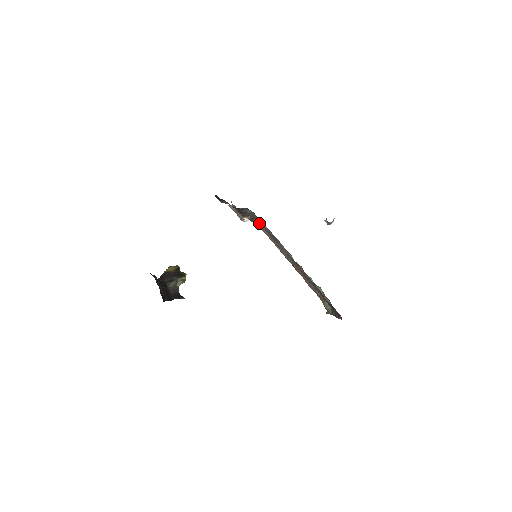
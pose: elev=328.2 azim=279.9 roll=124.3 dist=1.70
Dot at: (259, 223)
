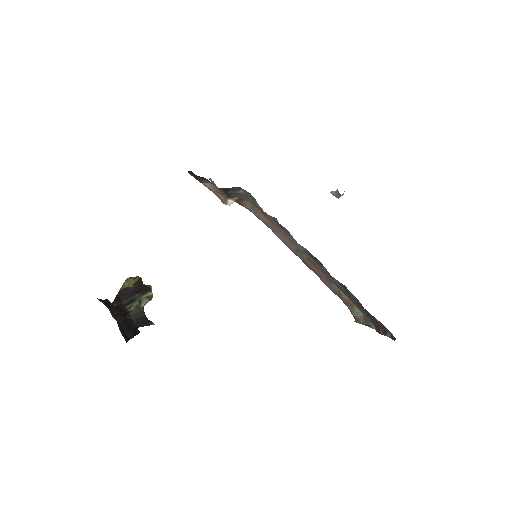
Dot at: (251, 206)
